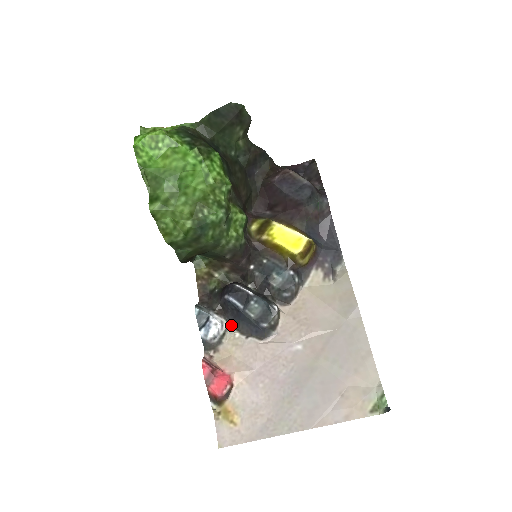
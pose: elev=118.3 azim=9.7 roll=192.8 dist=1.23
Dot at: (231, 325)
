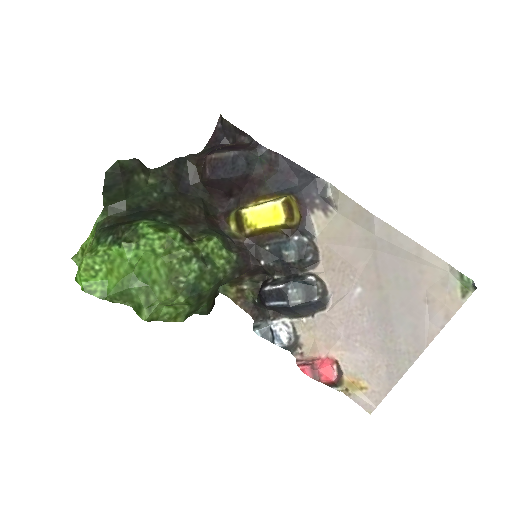
Dot at: (292, 317)
